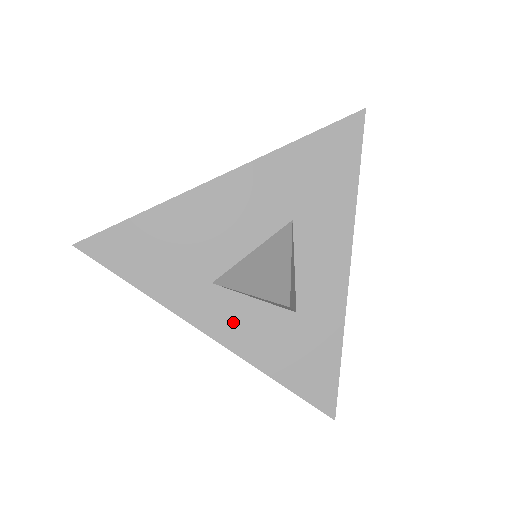
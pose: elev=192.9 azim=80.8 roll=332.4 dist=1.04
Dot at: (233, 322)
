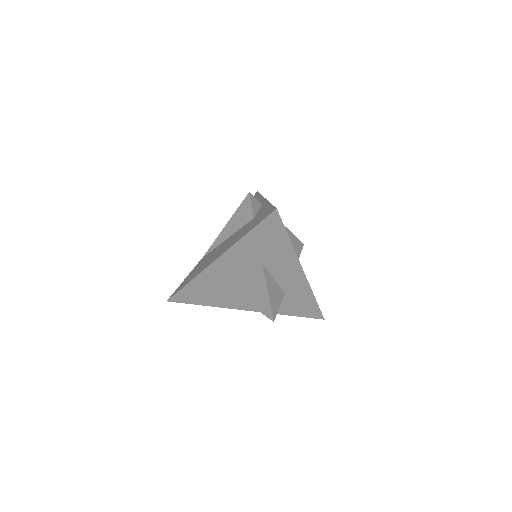
Dot at: occluded
